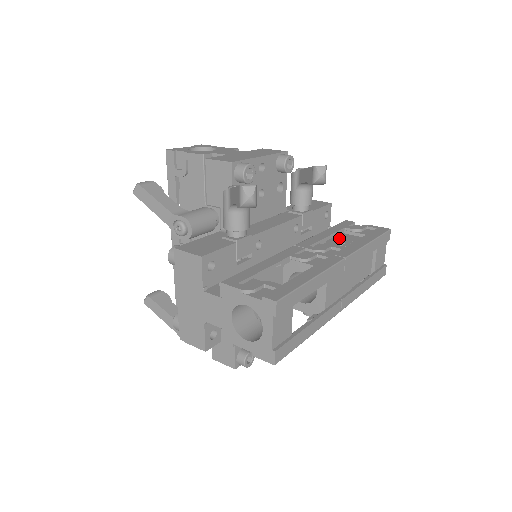
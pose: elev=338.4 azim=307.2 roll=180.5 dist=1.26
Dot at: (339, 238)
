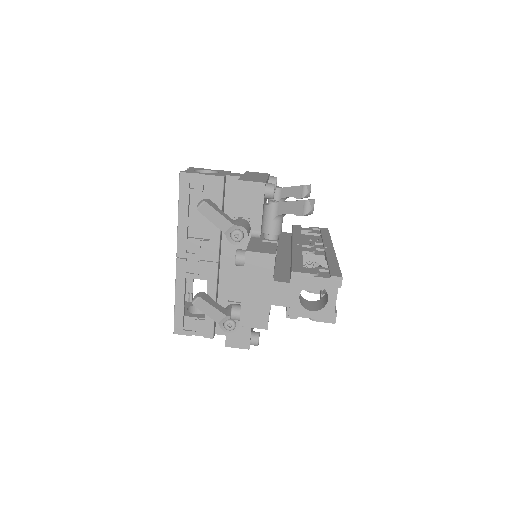
Dot at: (303, 237)
